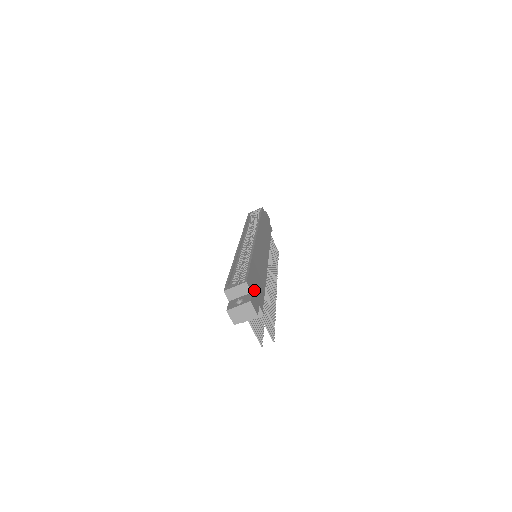
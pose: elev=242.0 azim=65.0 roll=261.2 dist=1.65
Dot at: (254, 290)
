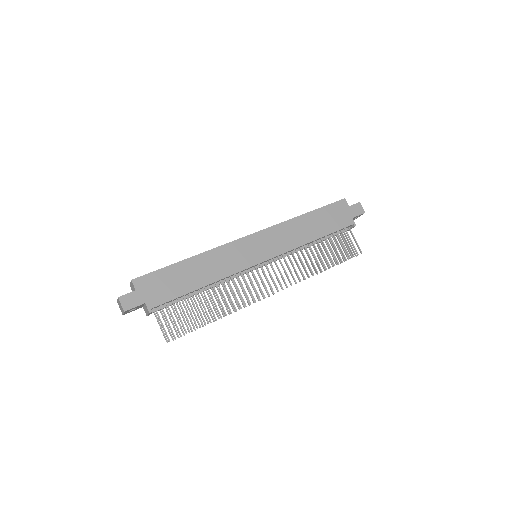
Dot at: (148, 289)
